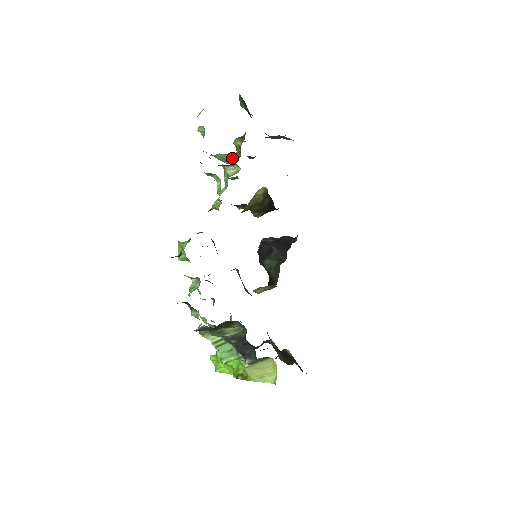
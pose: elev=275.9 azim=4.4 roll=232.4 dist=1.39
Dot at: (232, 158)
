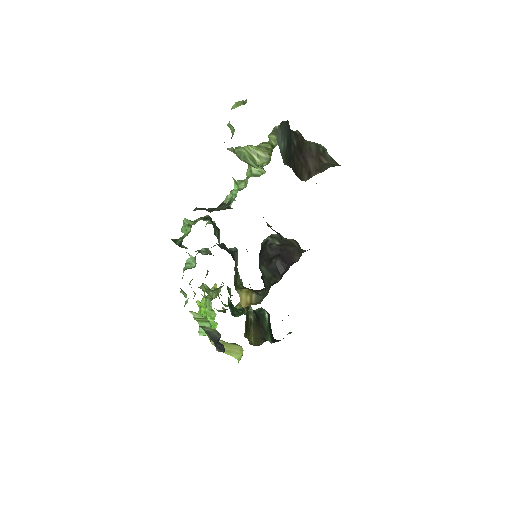
Dot at: (260, 158)
